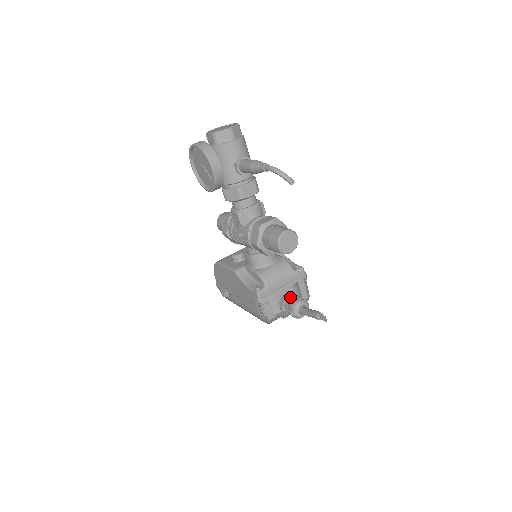
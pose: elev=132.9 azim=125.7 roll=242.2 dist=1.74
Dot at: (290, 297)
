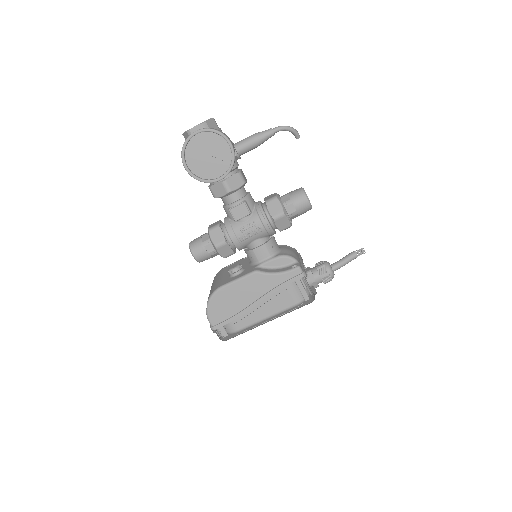
Dot at: (312, 268)
